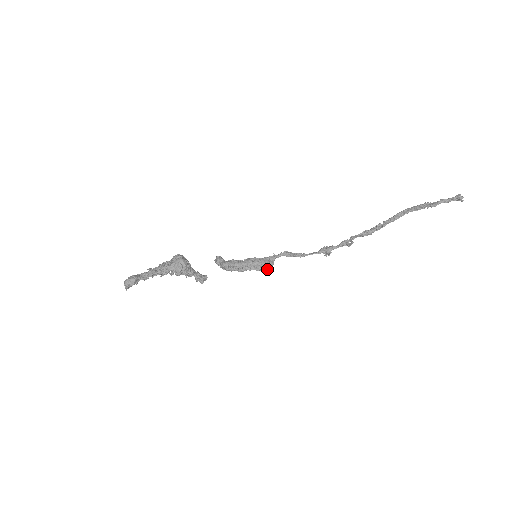
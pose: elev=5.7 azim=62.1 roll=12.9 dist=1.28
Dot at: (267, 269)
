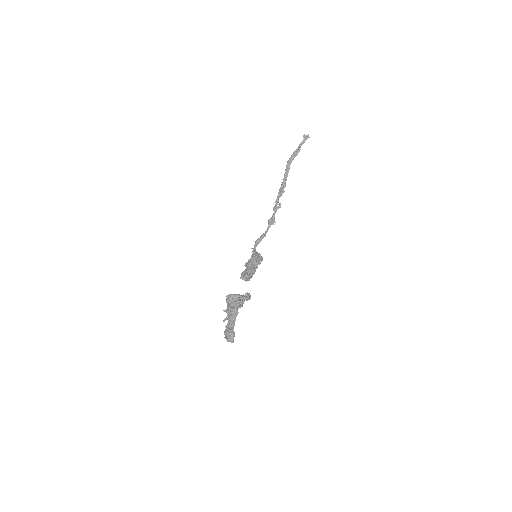
Dot at: (262, 259)
